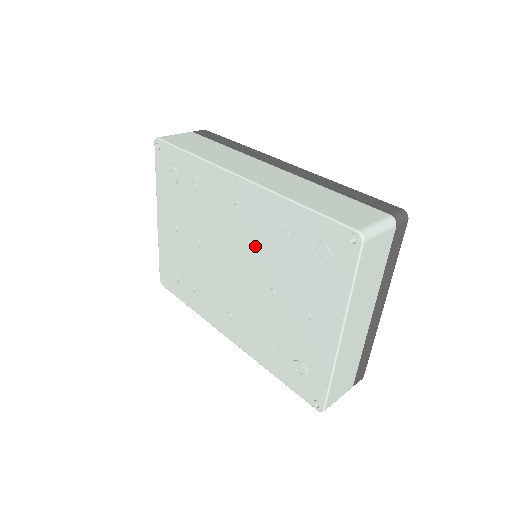
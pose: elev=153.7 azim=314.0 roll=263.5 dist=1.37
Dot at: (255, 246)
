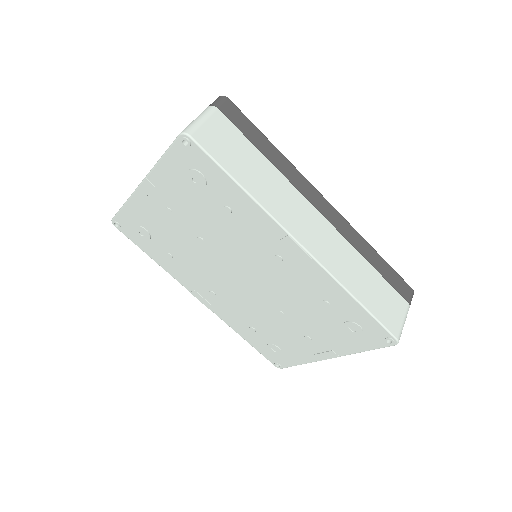
Dot at: (283, 287)
